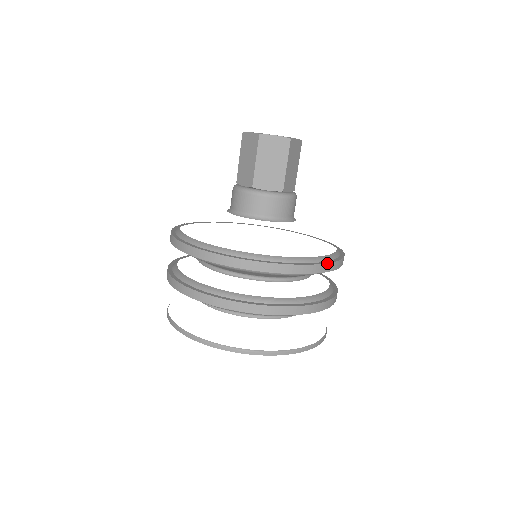
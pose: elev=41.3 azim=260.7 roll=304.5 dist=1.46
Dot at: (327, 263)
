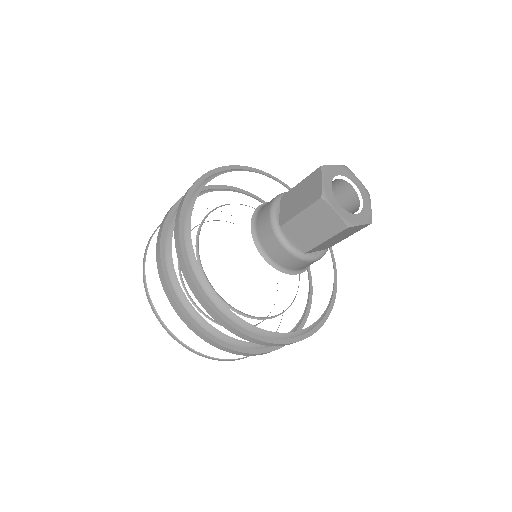
Dot at: (334, 302)
